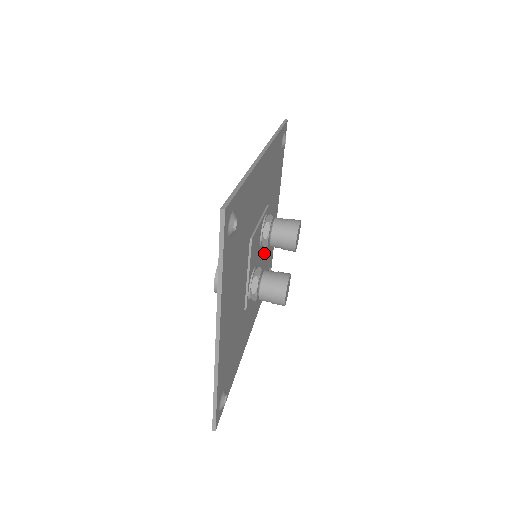
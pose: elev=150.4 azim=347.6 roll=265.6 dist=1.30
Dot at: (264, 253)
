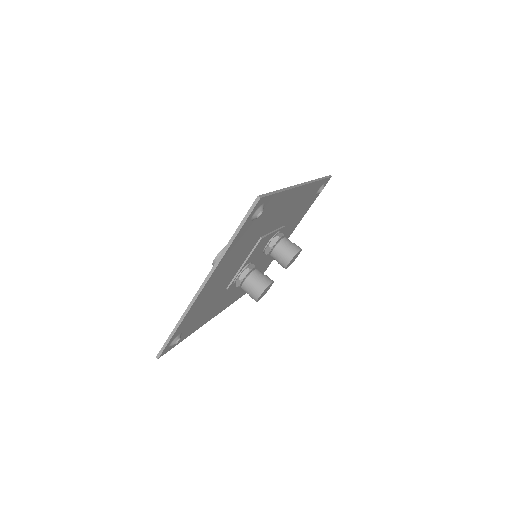
Dot at: (261, 261)
